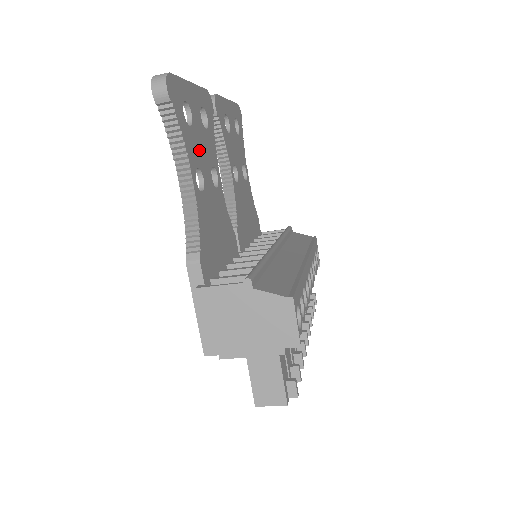
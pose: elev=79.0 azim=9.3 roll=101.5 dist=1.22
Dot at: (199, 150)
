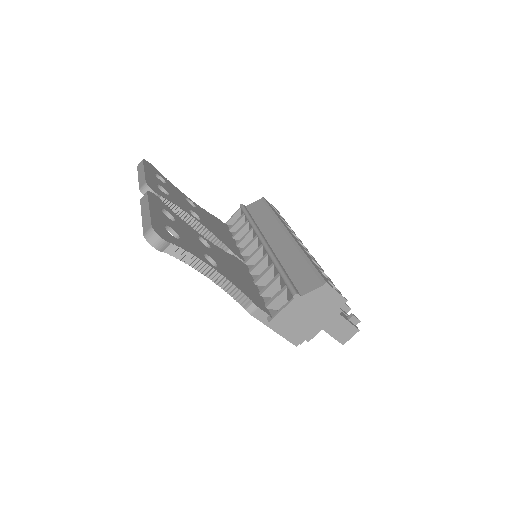
Dot at: (192, 243)
